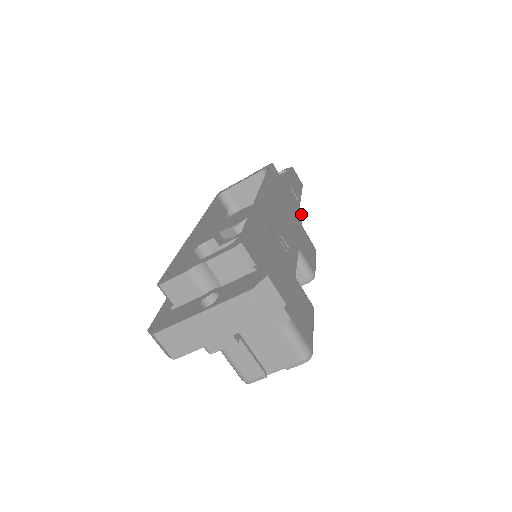
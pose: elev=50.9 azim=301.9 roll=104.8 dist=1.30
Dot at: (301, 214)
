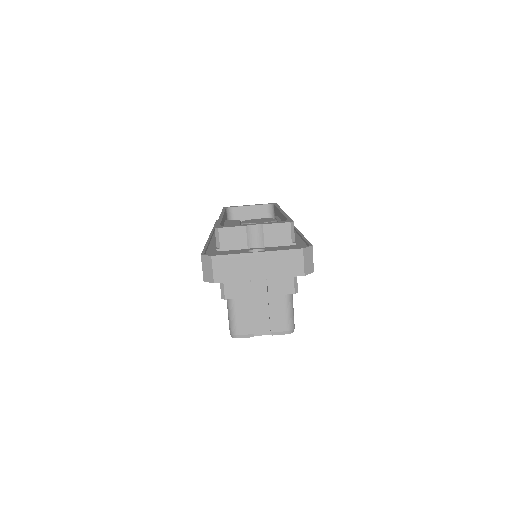
Dot at: occluded
